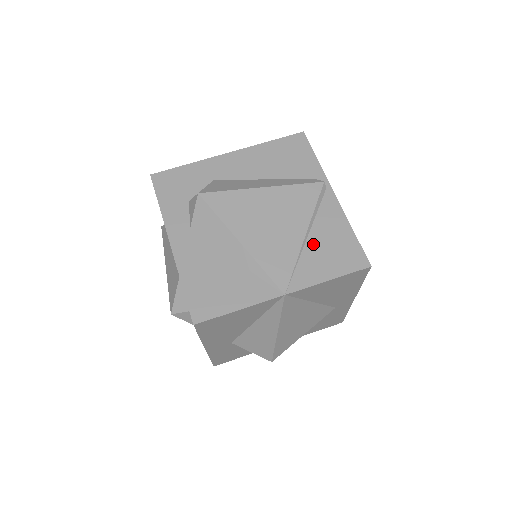
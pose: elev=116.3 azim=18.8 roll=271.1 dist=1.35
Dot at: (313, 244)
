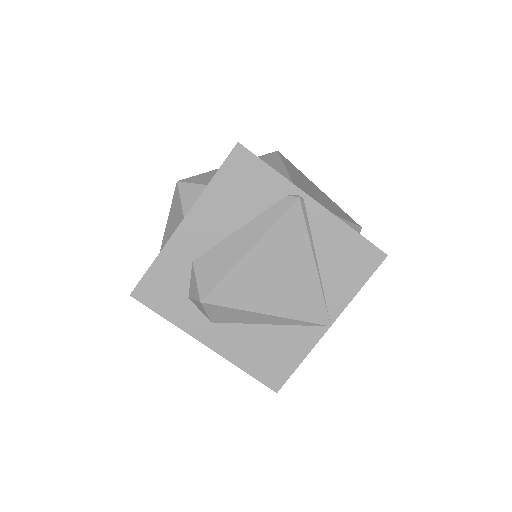
Dot at: (326, 267)
